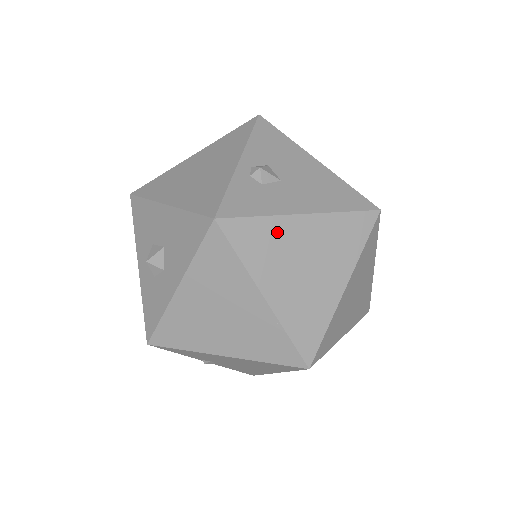
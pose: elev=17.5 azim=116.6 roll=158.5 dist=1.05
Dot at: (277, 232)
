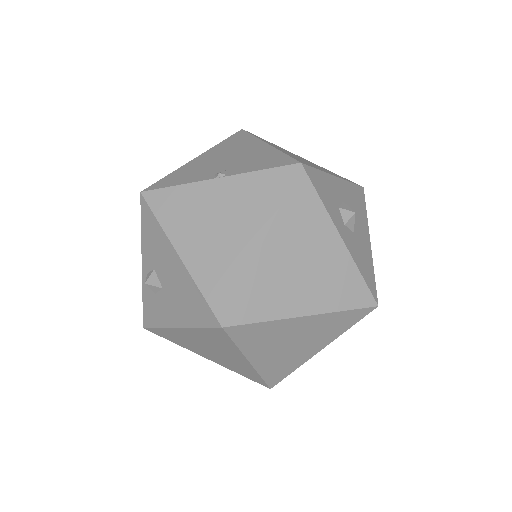
Dot at: (176, 335)
